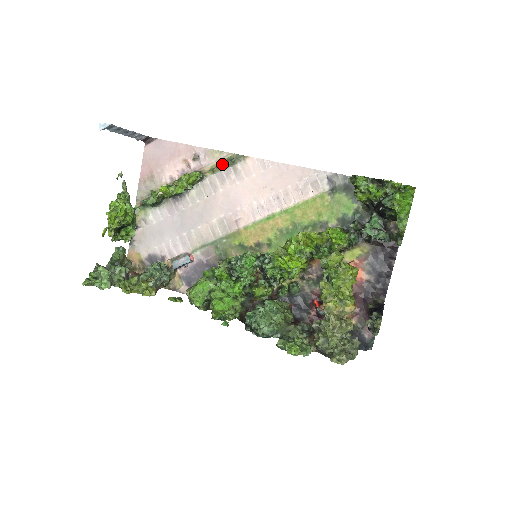
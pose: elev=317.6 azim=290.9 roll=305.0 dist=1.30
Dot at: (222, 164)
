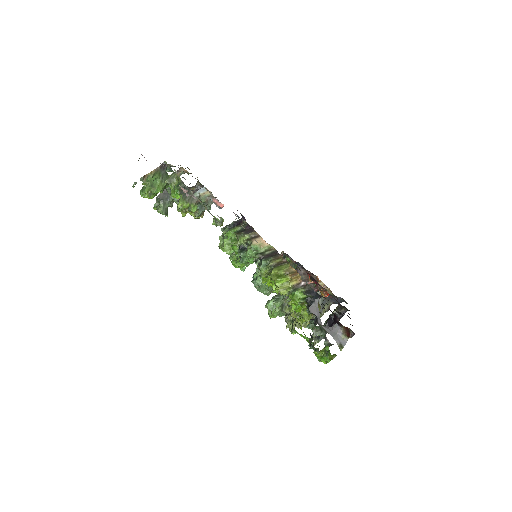
Dot at: (210, 213)
